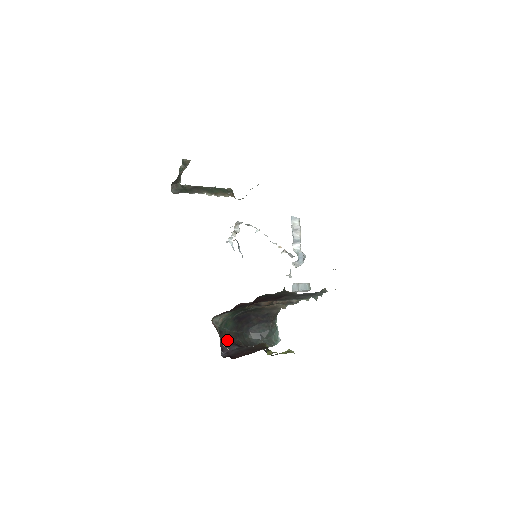
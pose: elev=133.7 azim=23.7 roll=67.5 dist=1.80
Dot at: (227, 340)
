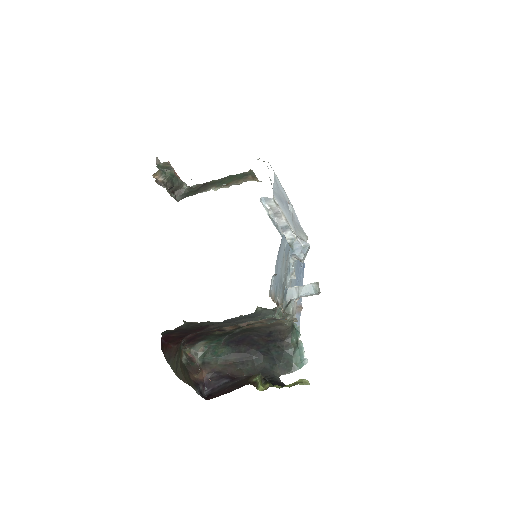
Dot at: (217, 372)
